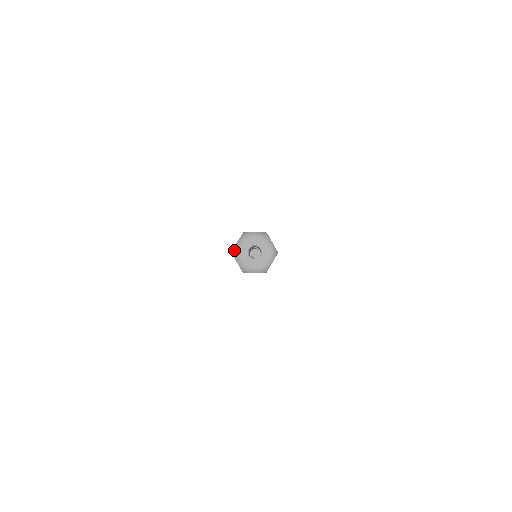
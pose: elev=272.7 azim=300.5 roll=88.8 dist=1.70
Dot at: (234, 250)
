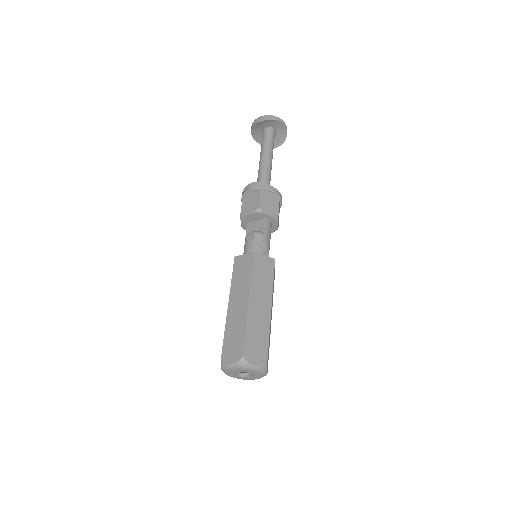
Dot at: (224, 365)
